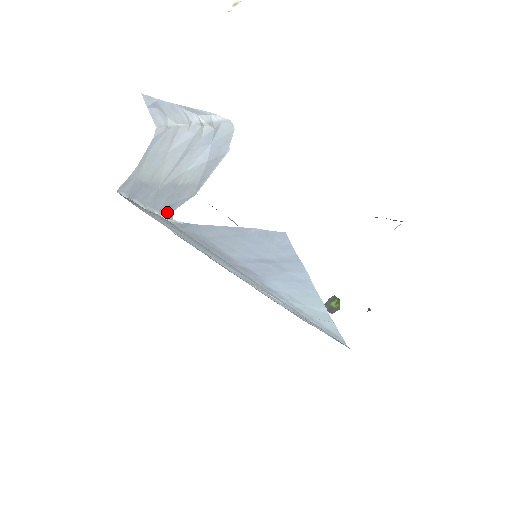
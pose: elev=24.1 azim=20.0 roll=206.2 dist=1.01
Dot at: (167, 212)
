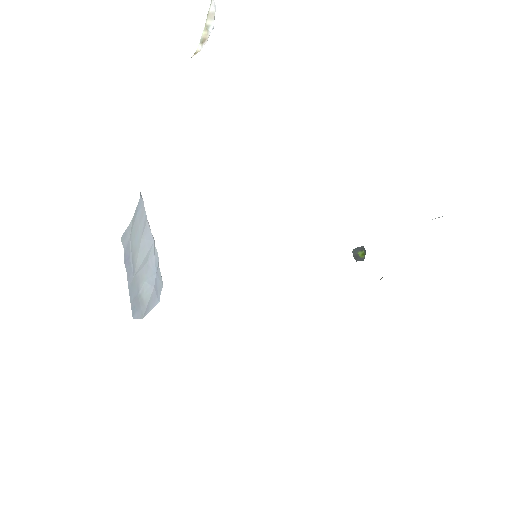
Dot at: (132, 314)
